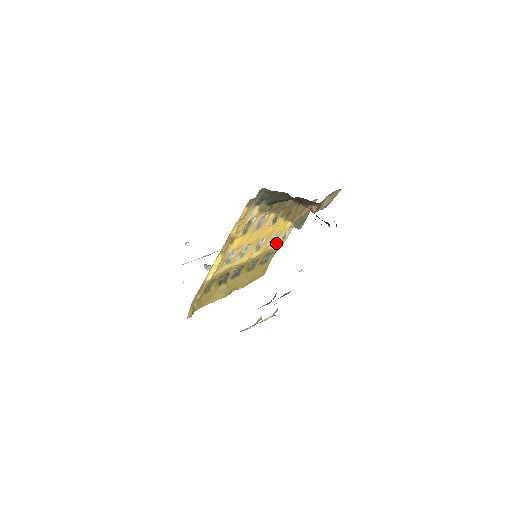
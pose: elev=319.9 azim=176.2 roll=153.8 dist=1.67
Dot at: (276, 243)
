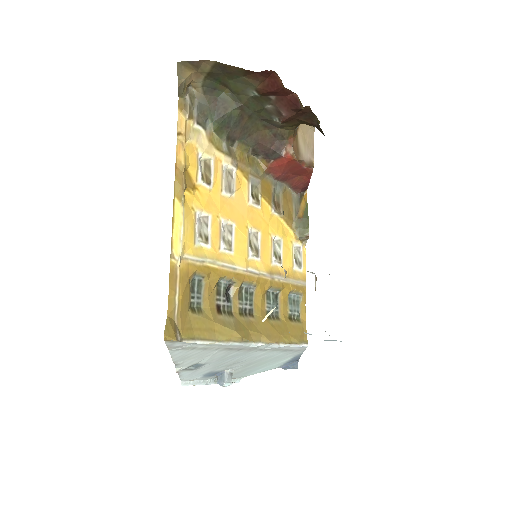
Dot at: (289, 268)
